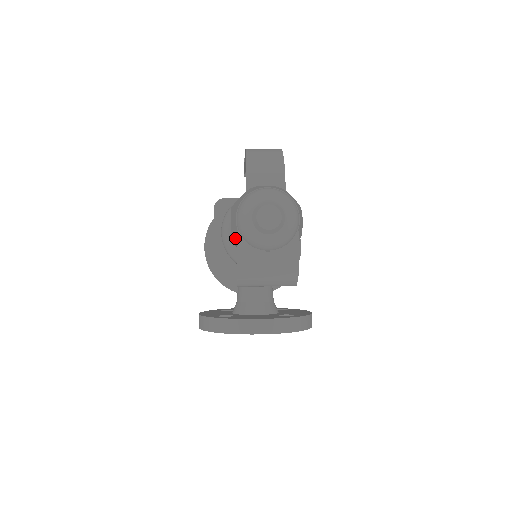
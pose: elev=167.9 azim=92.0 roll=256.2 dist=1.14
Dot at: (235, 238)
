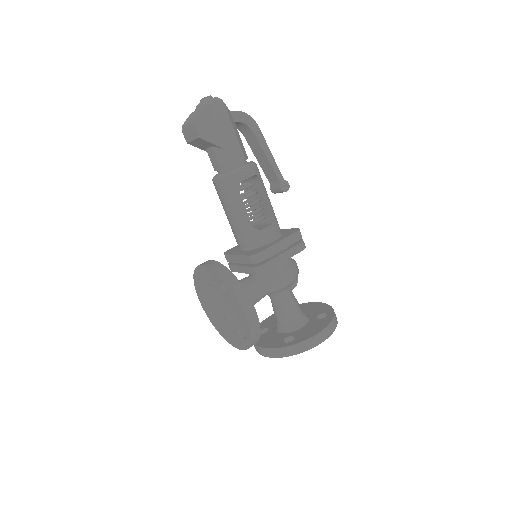
Dot at: occluded
